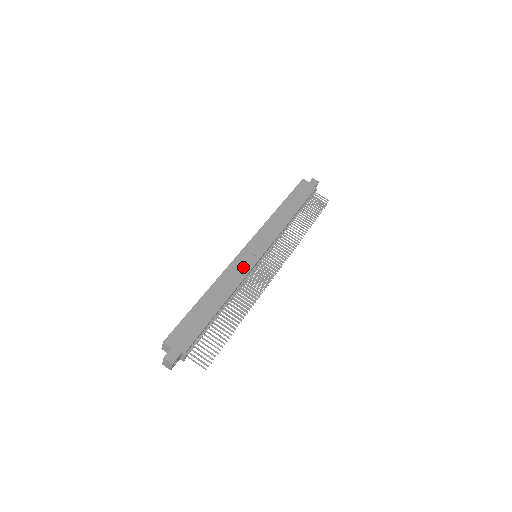
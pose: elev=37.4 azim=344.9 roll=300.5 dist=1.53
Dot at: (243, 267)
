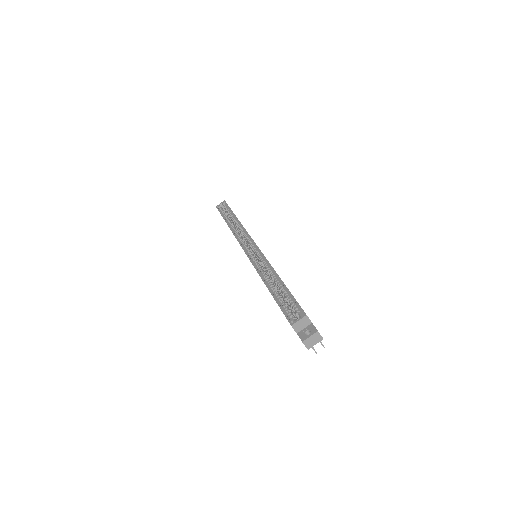
Dot at: occluded
